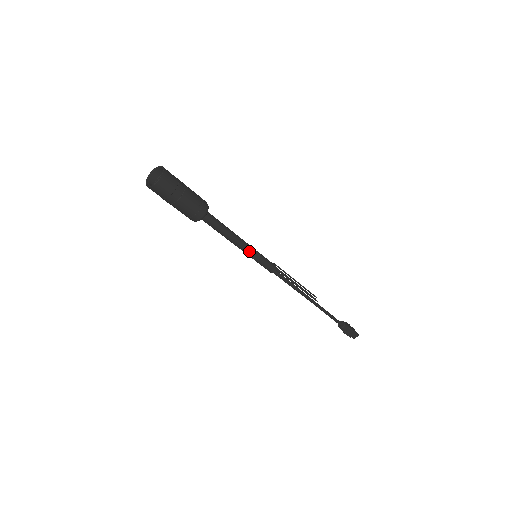
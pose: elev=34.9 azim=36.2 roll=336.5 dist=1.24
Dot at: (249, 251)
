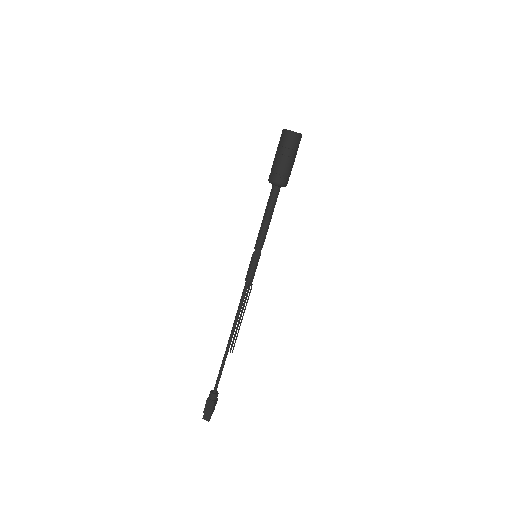
Dot at: (259, 245)
